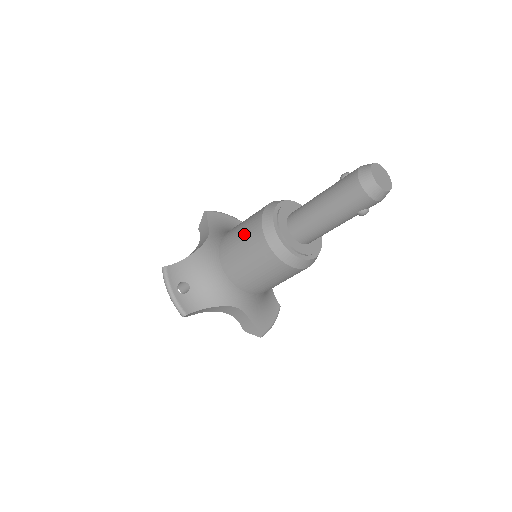
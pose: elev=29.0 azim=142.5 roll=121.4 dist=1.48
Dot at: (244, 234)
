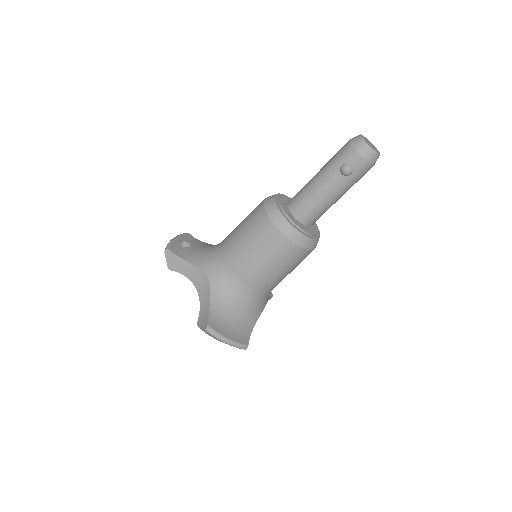
Dot at: occluded
